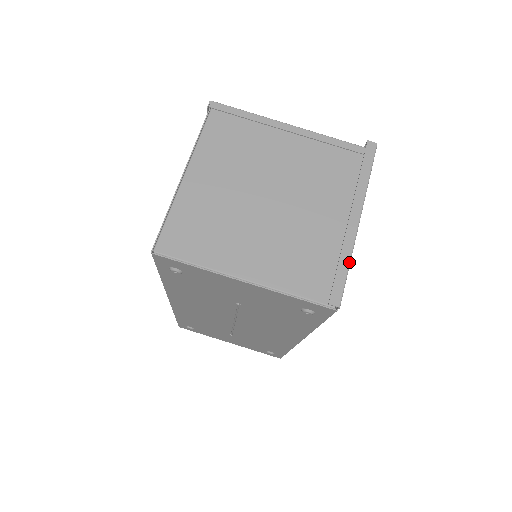
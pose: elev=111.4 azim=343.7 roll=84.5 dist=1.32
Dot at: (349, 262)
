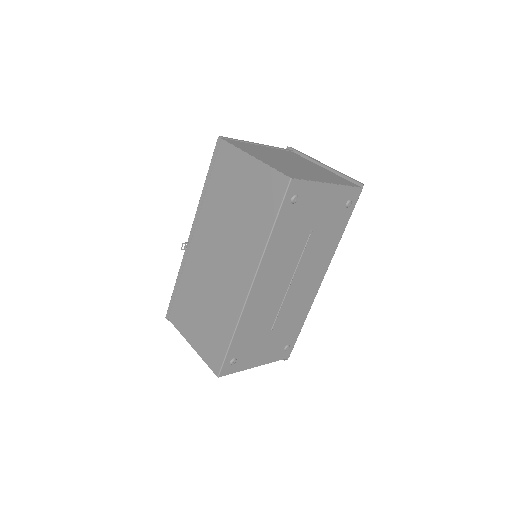
Dot at: (344, 174)
